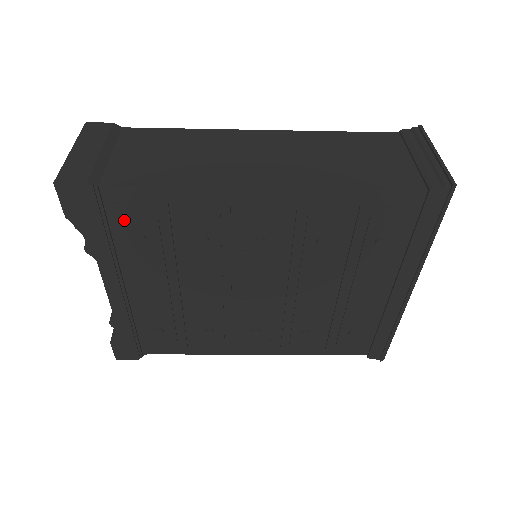
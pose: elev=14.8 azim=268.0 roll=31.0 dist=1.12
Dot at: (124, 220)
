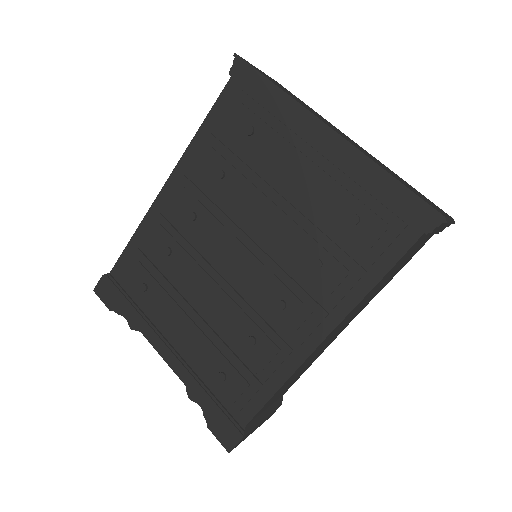
Dot at: (130, 282)
